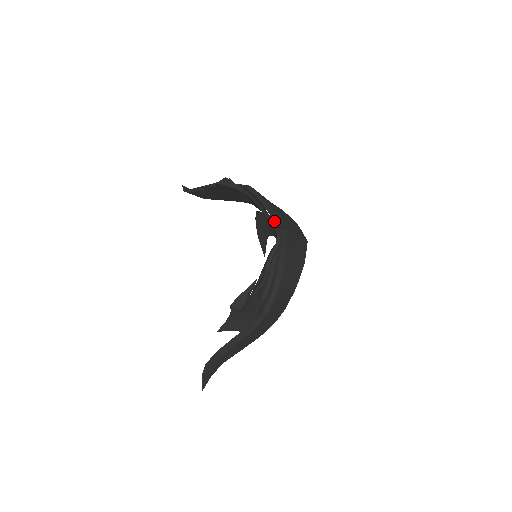
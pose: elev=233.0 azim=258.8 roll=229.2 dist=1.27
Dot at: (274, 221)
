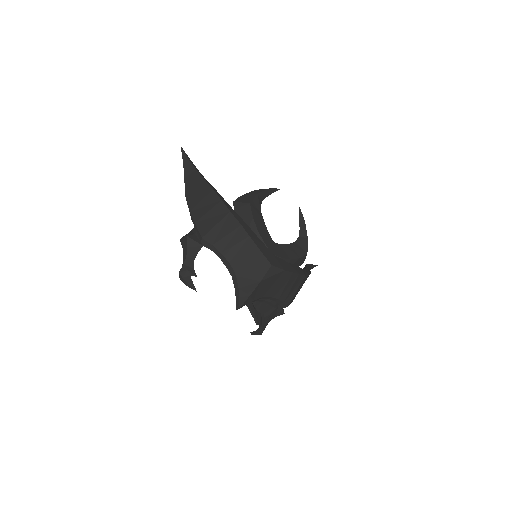
Dot at: occluded
